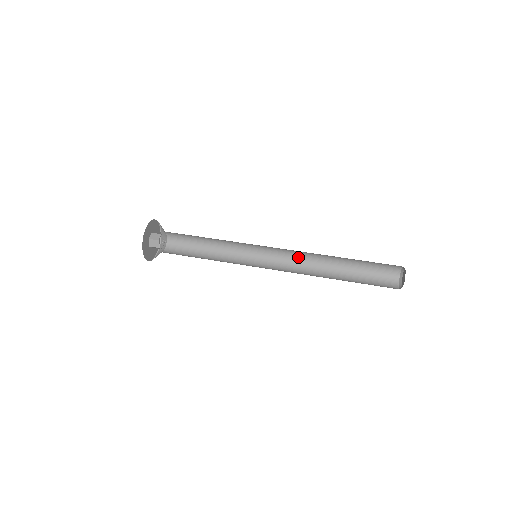
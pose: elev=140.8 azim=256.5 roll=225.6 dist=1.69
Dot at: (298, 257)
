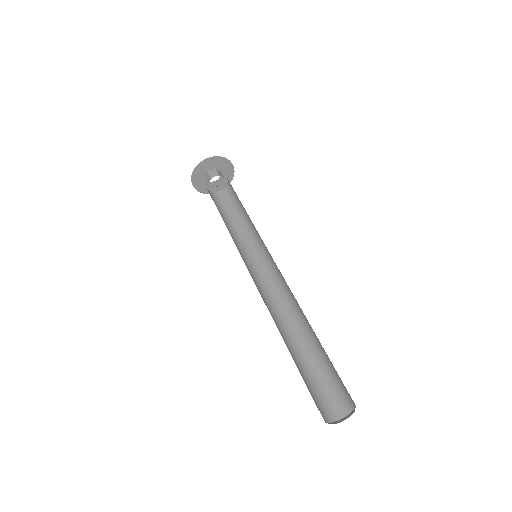
Dot at: (288, 292)
